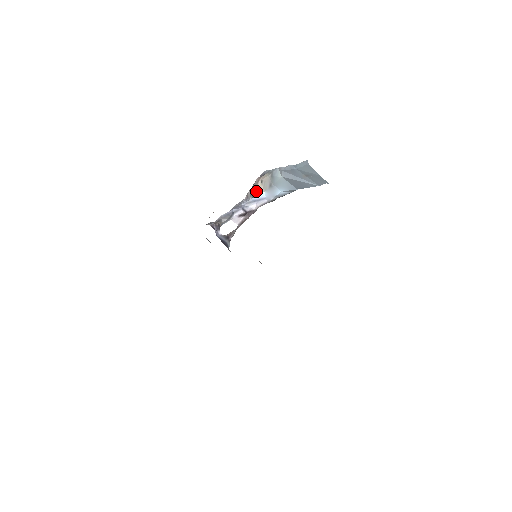
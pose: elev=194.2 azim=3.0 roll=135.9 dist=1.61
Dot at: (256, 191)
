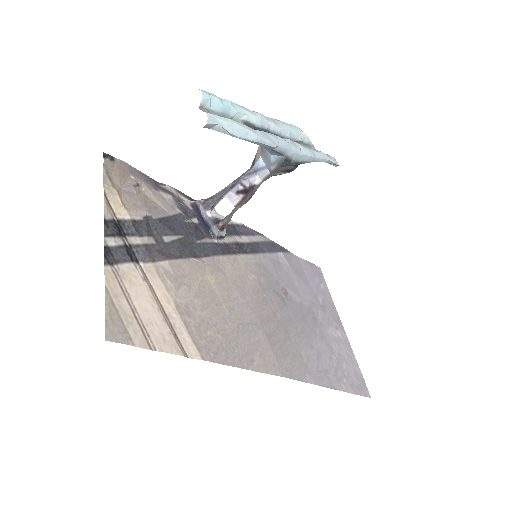
Dot at: (256, 156)
